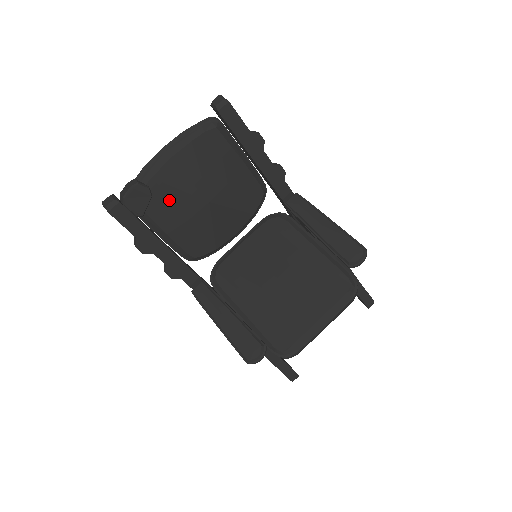
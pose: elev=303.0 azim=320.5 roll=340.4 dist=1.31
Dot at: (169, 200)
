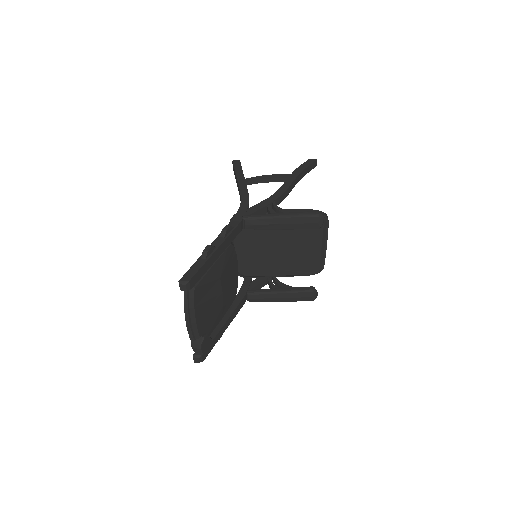
Dot at: (211, 321)
